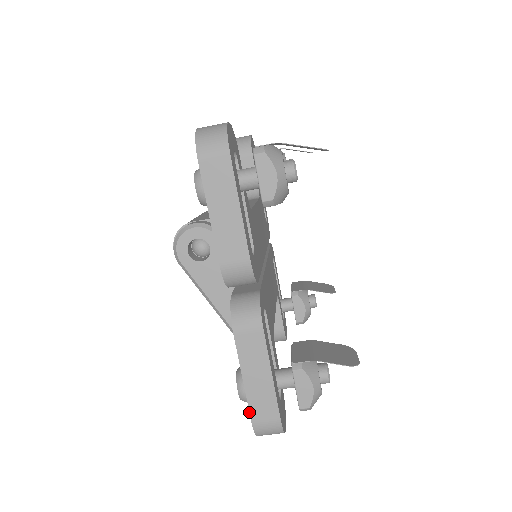
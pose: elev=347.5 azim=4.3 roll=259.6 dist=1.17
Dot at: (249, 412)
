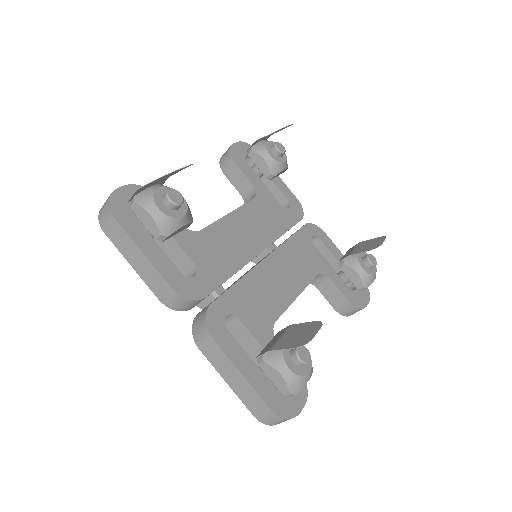
Dot at: (247, 408)
